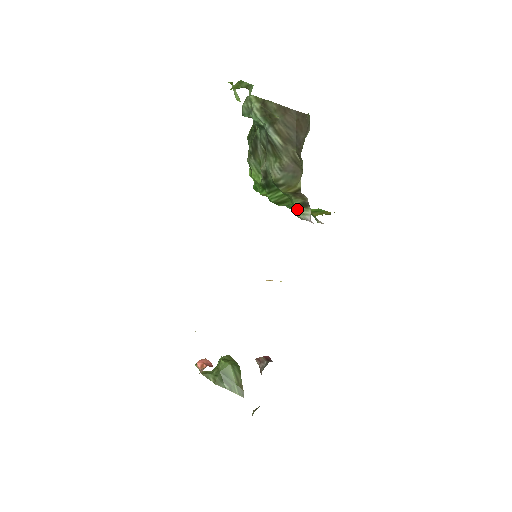
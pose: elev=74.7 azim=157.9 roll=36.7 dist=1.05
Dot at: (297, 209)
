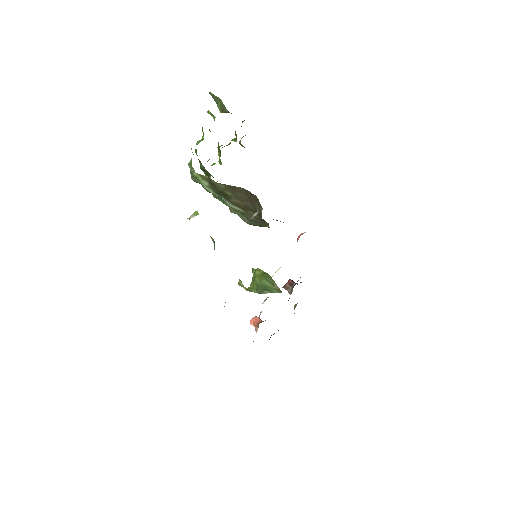
Dot at: occluded
